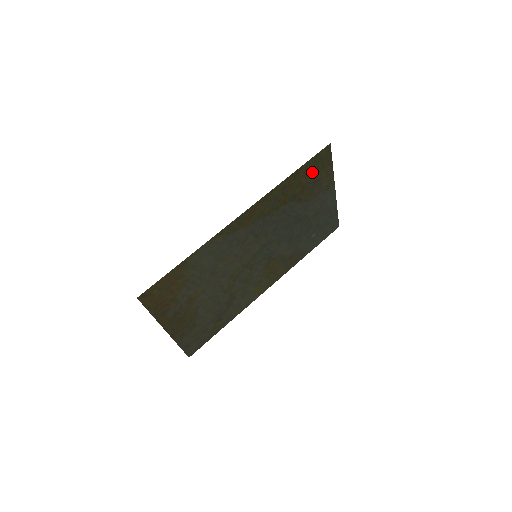
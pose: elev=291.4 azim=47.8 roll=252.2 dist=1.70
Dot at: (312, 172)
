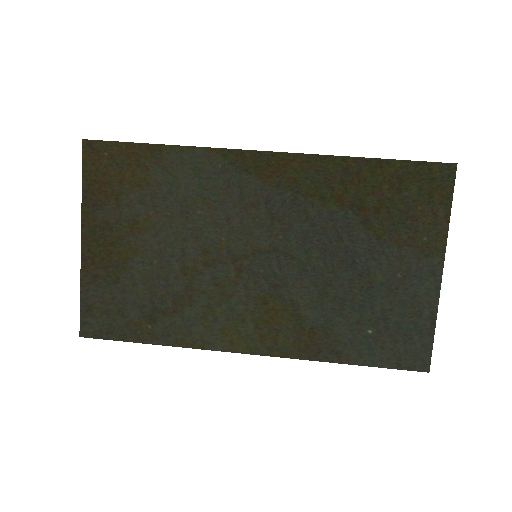
Dot at: (407, 190)
